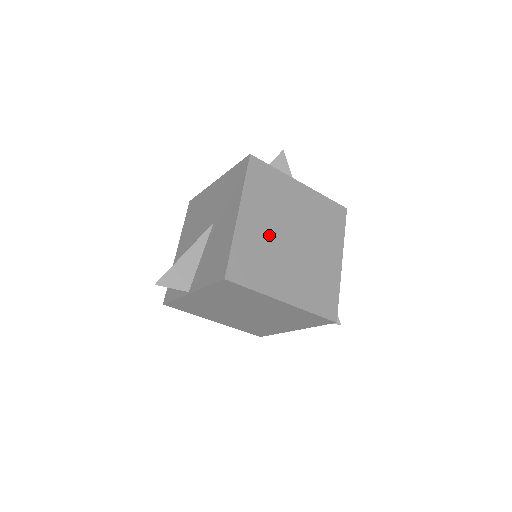
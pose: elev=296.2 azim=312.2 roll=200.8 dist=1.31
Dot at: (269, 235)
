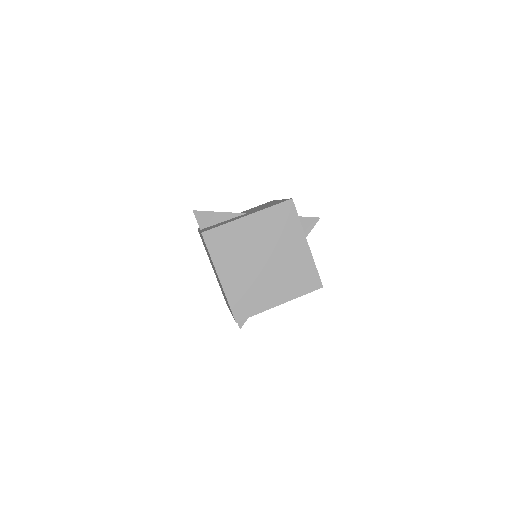
Dot at: (252, 243)
